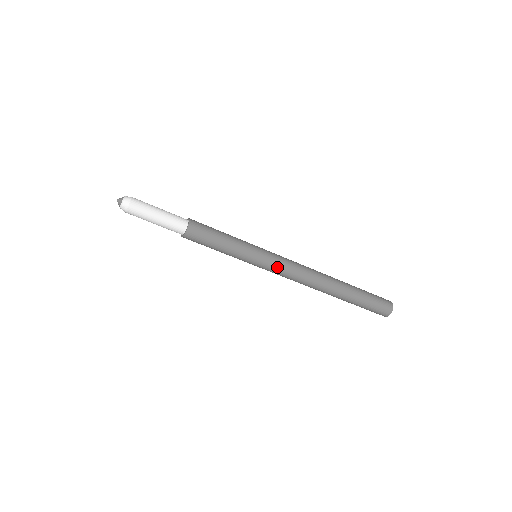
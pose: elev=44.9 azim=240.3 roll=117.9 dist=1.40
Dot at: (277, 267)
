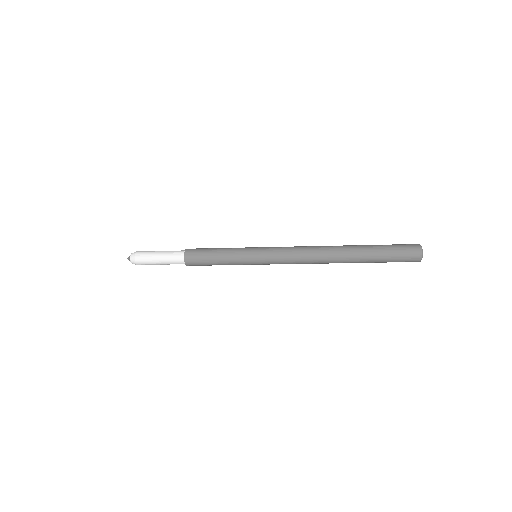
Dot at: (276, 263)
